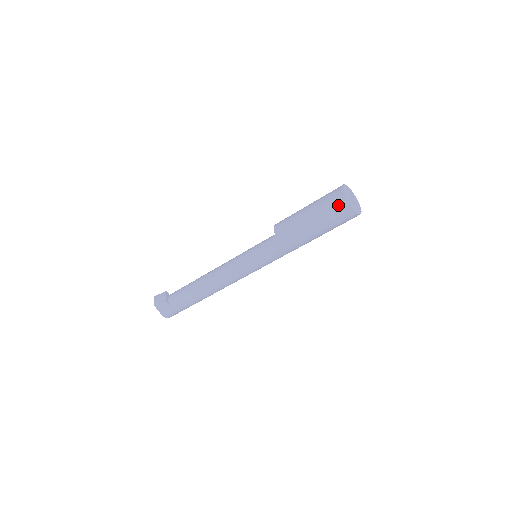
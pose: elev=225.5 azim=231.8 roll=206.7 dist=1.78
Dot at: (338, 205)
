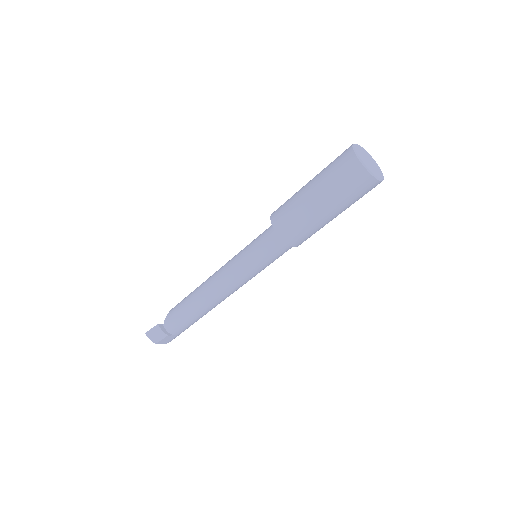
Dot at: (362, 188)
